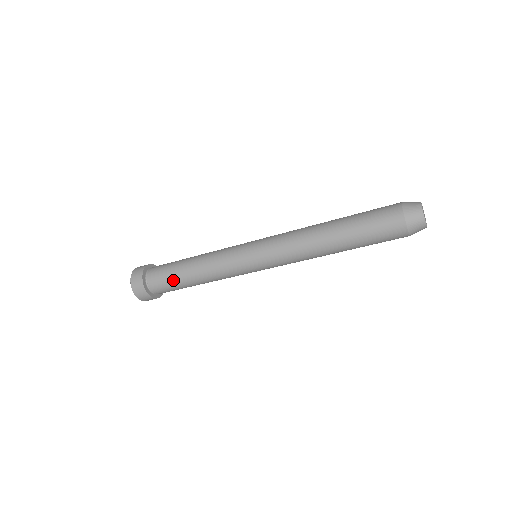
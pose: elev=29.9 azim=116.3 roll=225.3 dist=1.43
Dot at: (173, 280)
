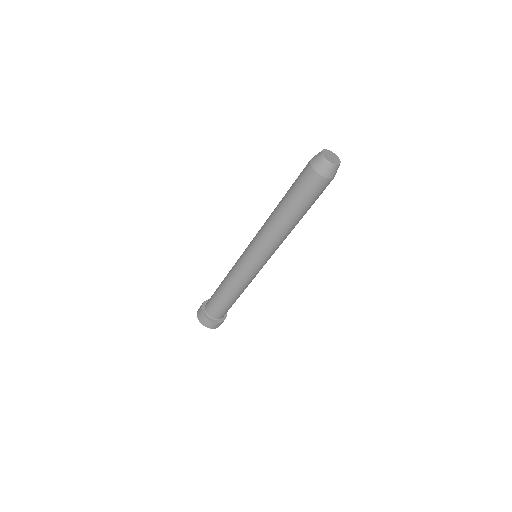
Dot at: (220, 304)
